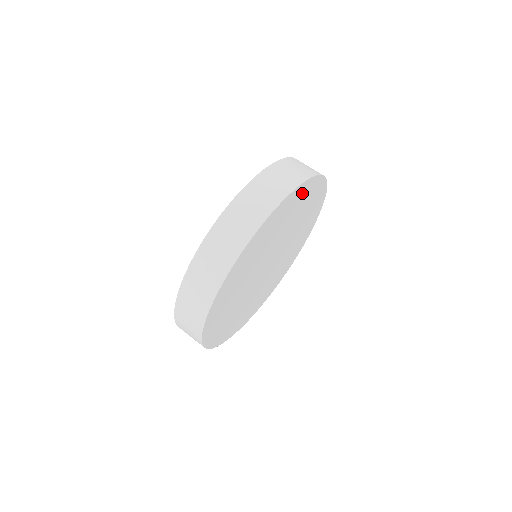
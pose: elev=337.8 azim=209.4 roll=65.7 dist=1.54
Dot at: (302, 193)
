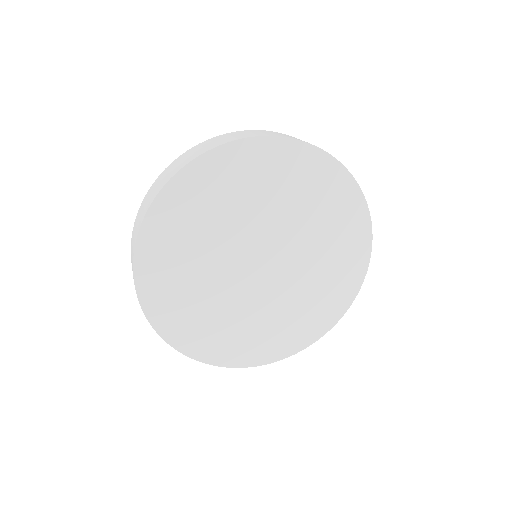
Dot at: (287, 159)
